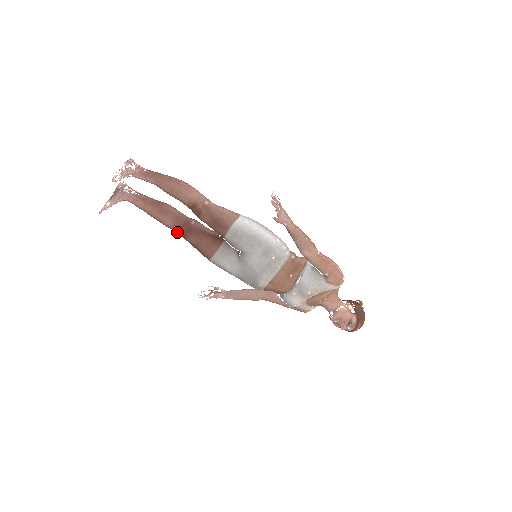
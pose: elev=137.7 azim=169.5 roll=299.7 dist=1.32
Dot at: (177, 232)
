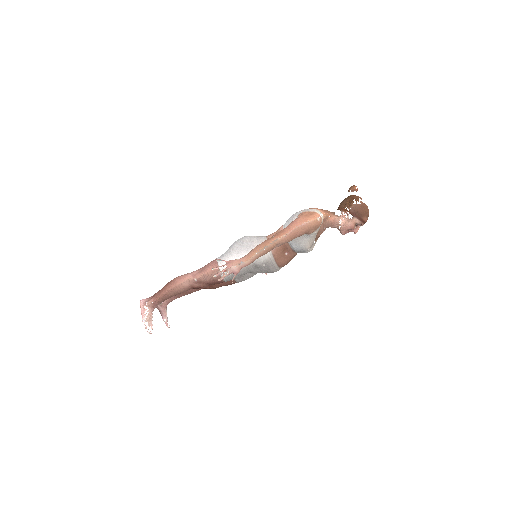
Dot at: occluded
